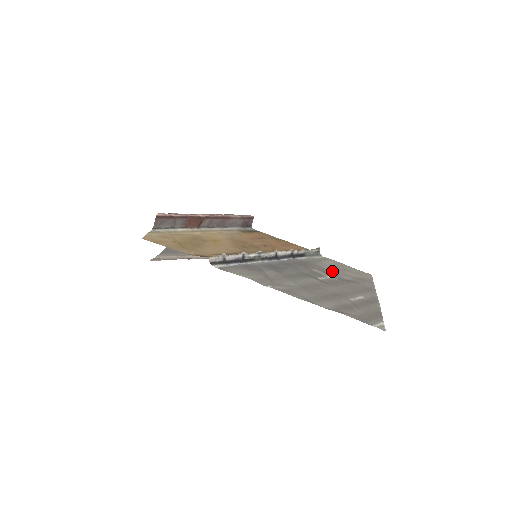
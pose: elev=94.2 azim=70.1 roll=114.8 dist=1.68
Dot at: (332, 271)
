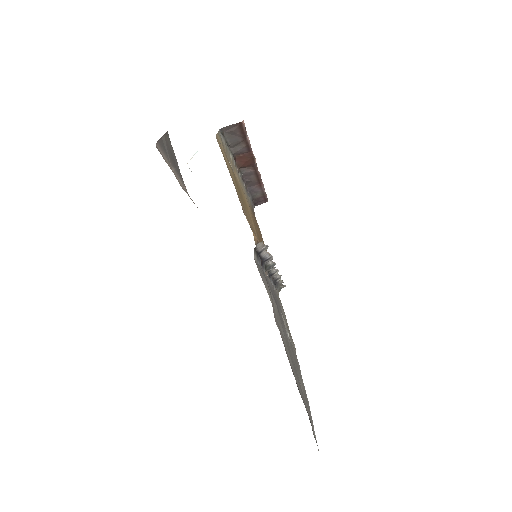
Dot at: occluded
